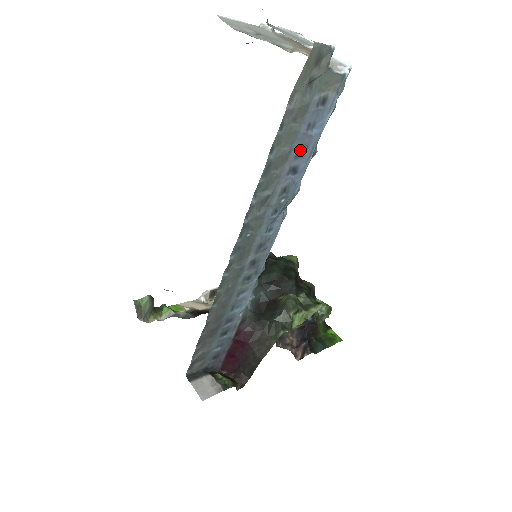
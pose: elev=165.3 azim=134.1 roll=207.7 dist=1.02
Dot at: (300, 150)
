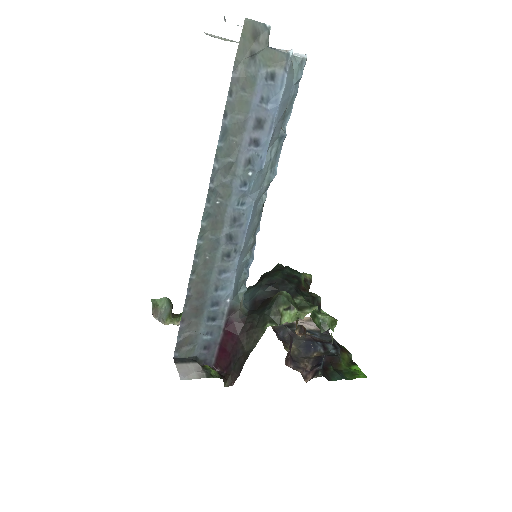
Dot at: (258, 122)
